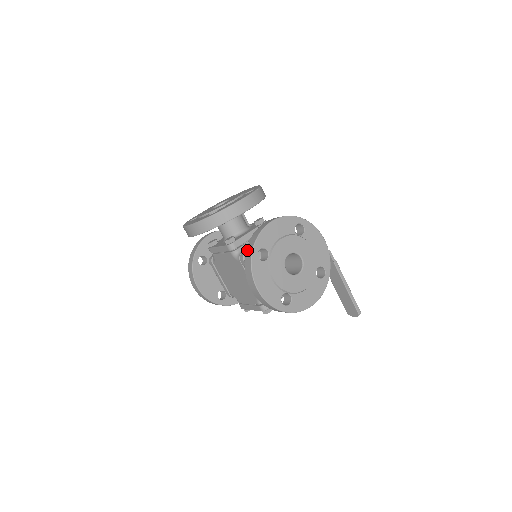
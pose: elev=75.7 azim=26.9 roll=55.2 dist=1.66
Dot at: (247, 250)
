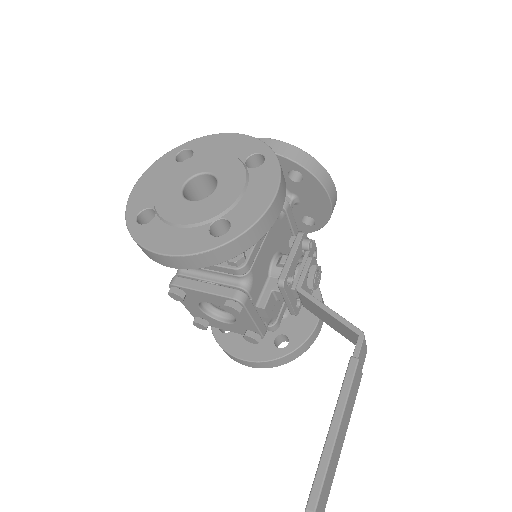
Dot at: occluded
